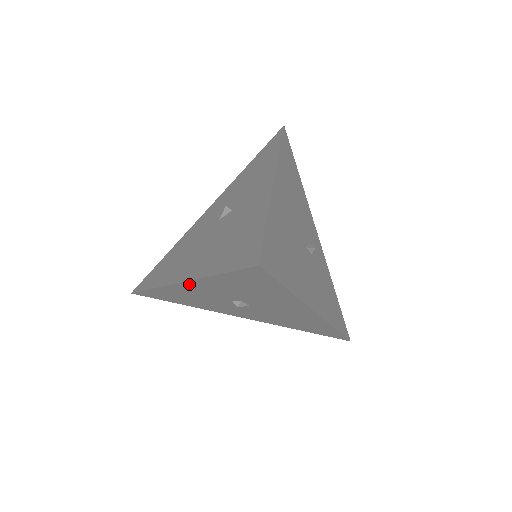
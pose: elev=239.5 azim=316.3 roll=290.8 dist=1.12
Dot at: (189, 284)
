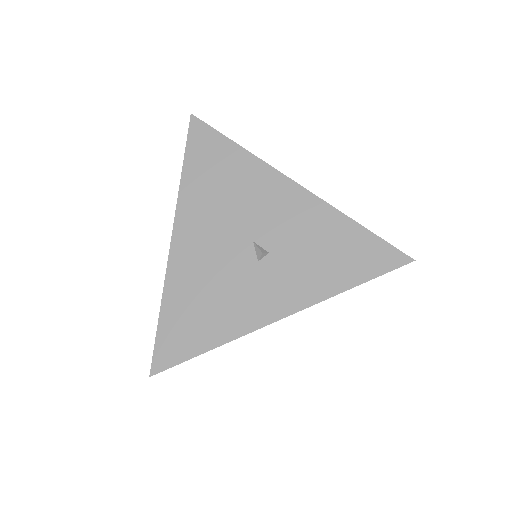
Dot at: (174, 250)
